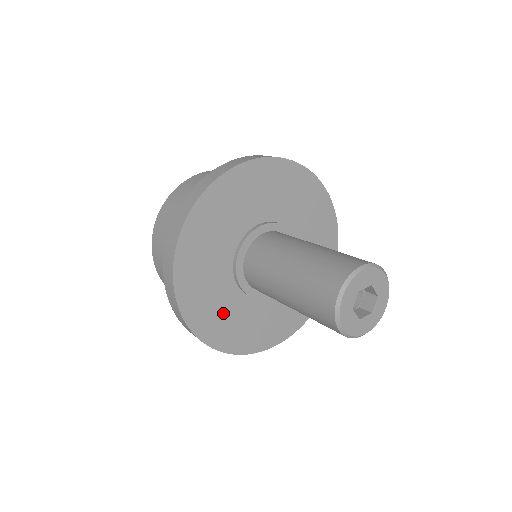
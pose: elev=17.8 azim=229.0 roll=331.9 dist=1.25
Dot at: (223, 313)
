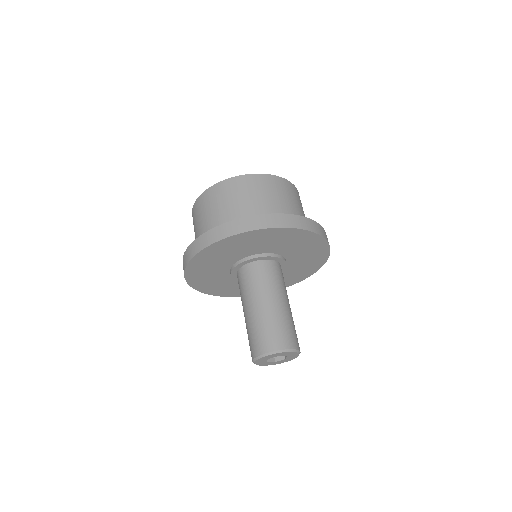
Dot at: (233, 287)
